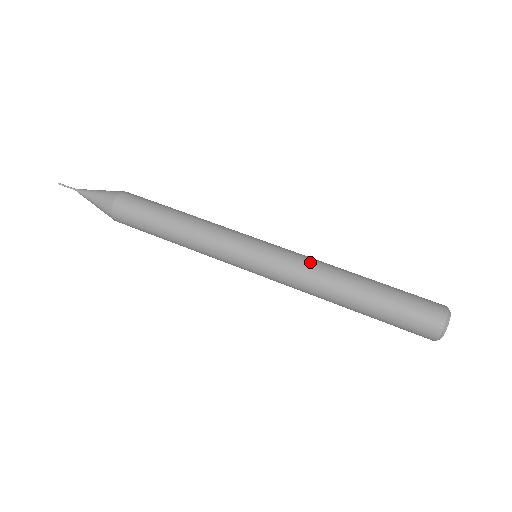
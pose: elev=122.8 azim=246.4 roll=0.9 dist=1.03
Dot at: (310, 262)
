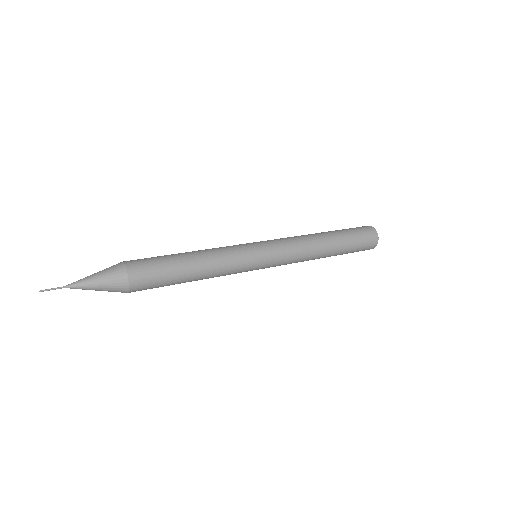
Dot at: occluded
